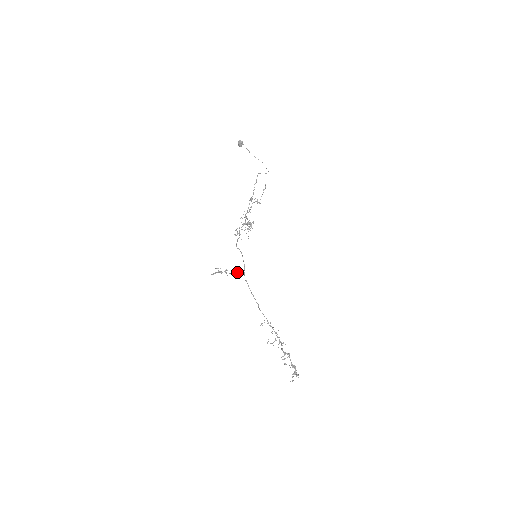
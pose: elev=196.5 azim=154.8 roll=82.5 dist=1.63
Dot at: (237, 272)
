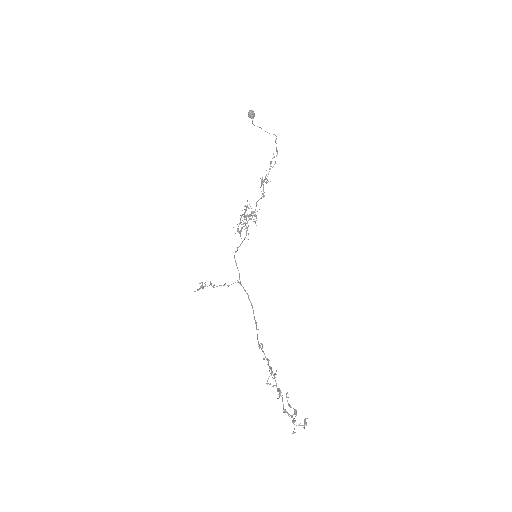
Dot at: (225, 283)
